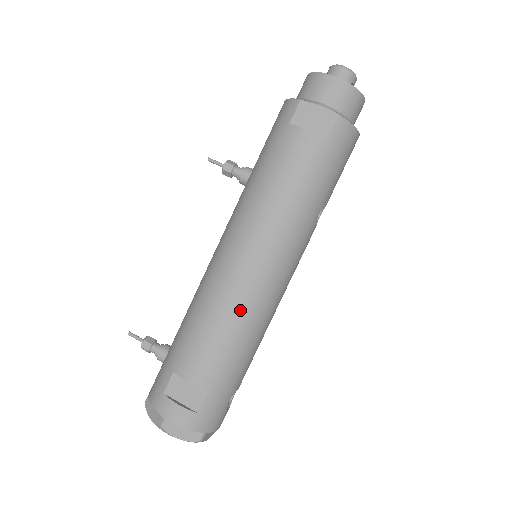
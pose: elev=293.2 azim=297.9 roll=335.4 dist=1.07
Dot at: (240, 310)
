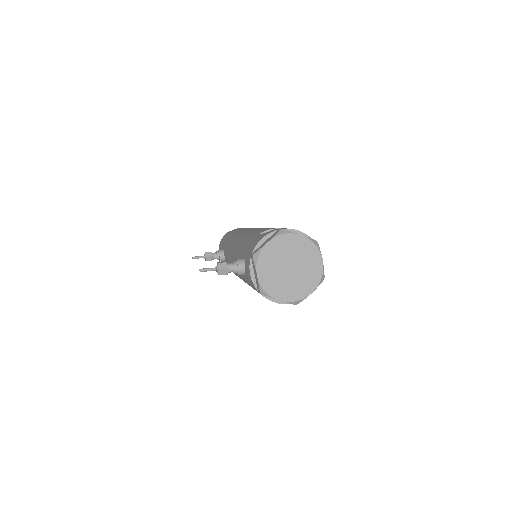
Dot at: occluded
